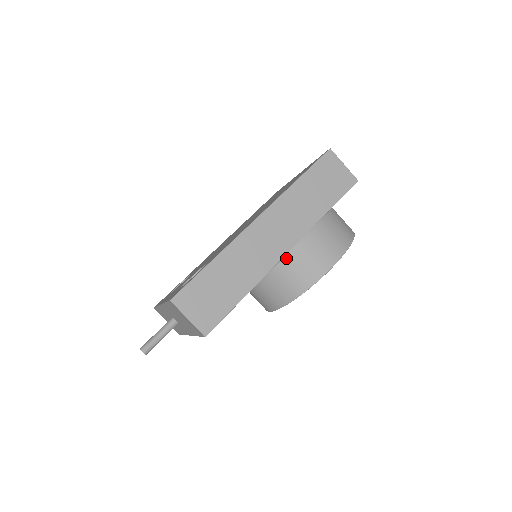
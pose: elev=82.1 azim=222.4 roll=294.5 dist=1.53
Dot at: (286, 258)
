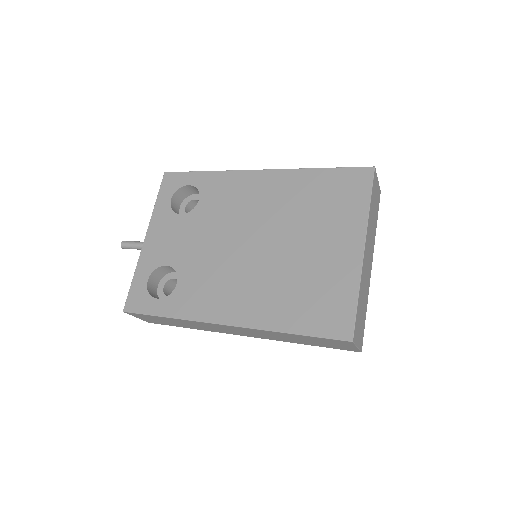
Dot at: occluded
